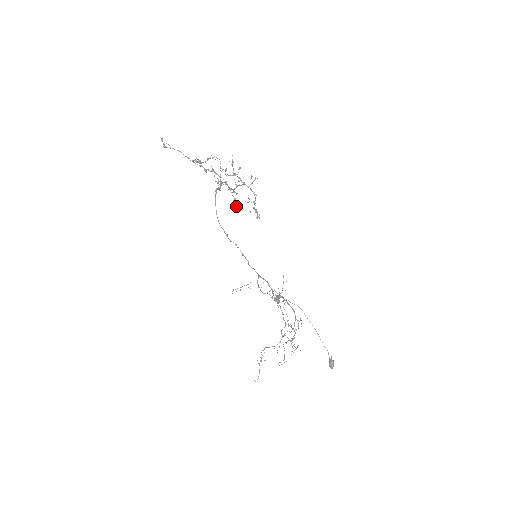
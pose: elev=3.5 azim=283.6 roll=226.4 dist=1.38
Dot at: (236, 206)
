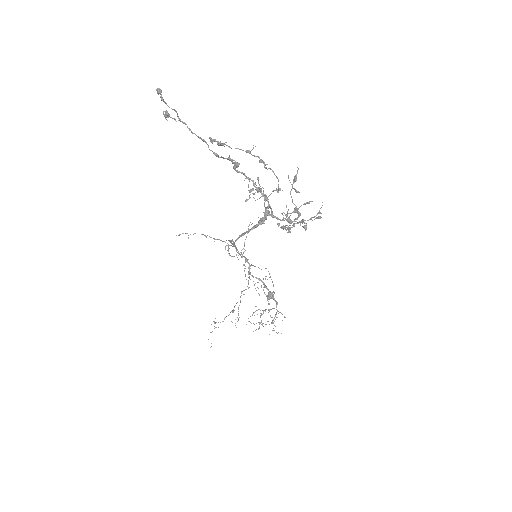
Dot at: (264, 221)
